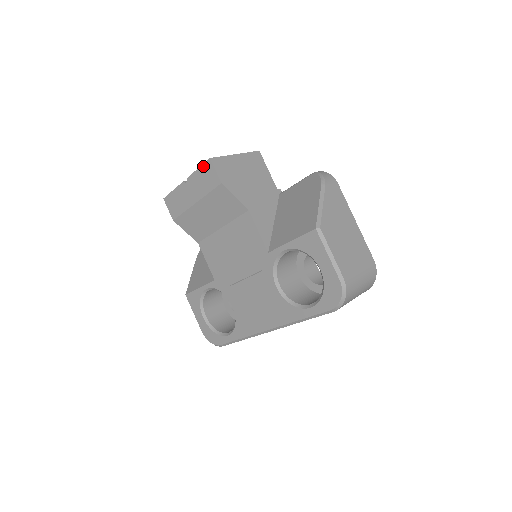
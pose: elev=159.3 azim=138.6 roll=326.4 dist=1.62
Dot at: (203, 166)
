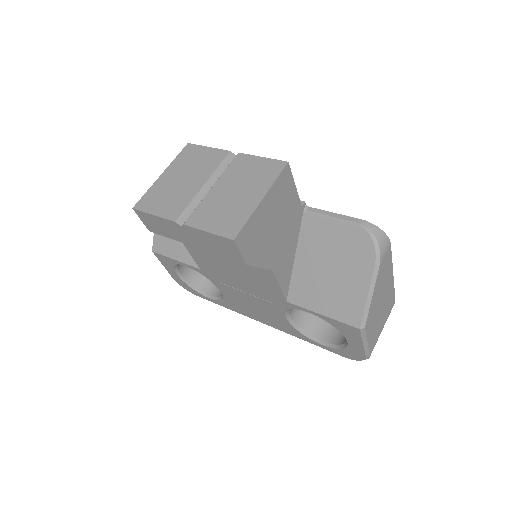
Dot at: (218, 237)
